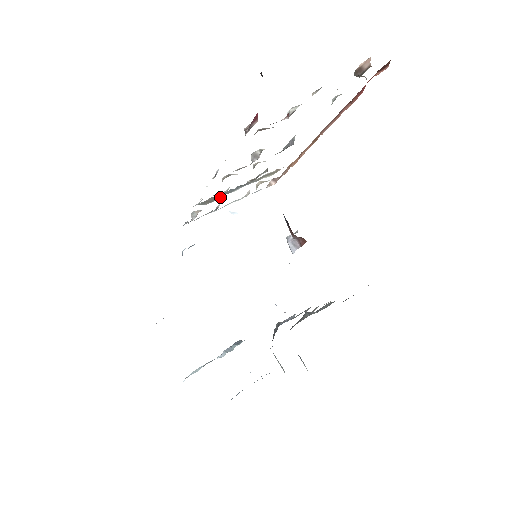
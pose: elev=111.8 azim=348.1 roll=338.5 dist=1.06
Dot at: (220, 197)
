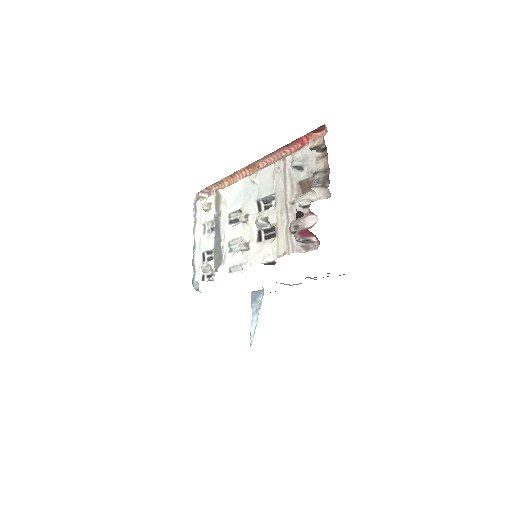
Dot at: (220, 249)
